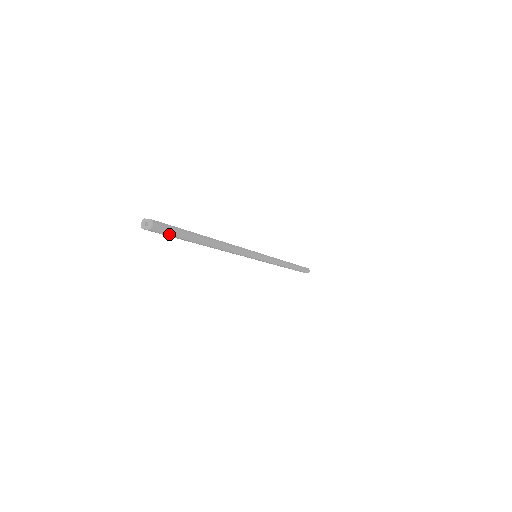
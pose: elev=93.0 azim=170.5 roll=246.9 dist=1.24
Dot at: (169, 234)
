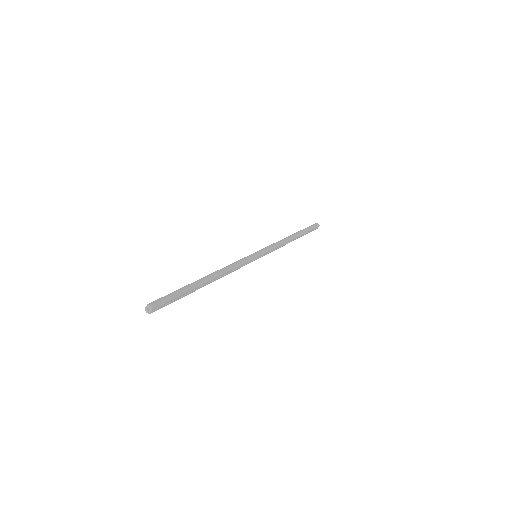
Dot at: (168, 301)
